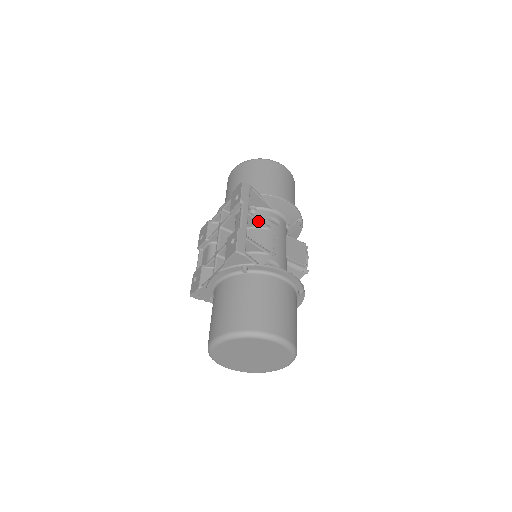
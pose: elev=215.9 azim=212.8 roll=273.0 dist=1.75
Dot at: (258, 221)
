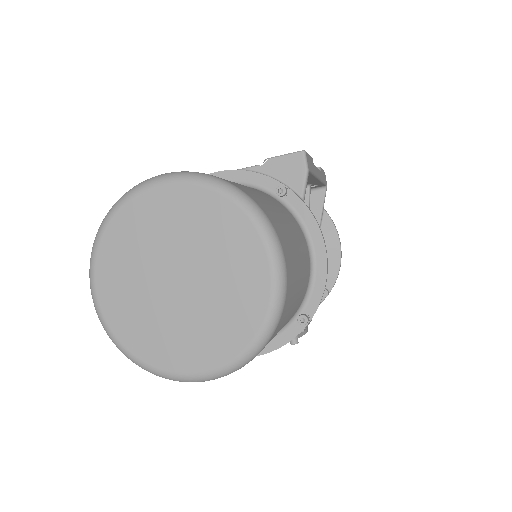
Dot at: occluded
